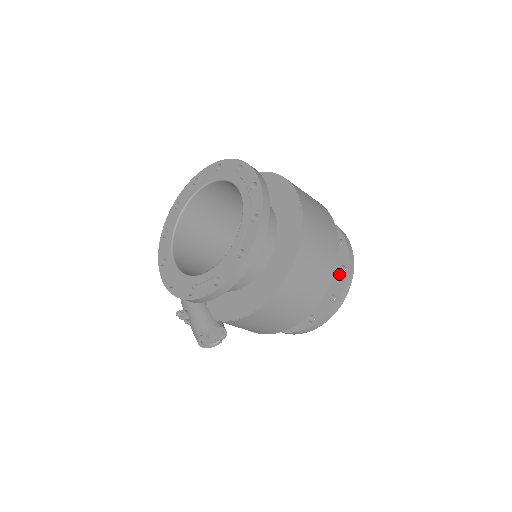
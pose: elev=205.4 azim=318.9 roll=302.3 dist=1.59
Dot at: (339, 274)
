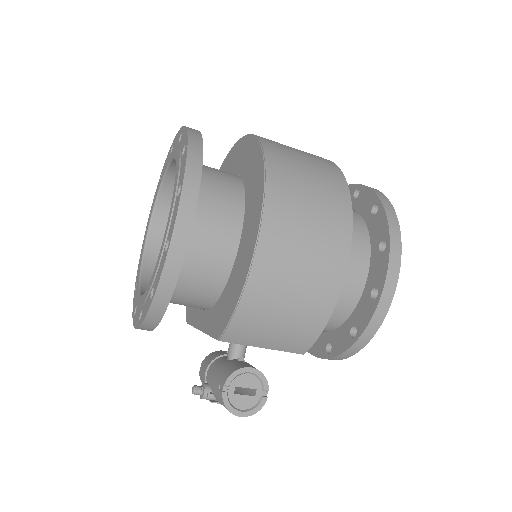
Dot at: (374, 217)
